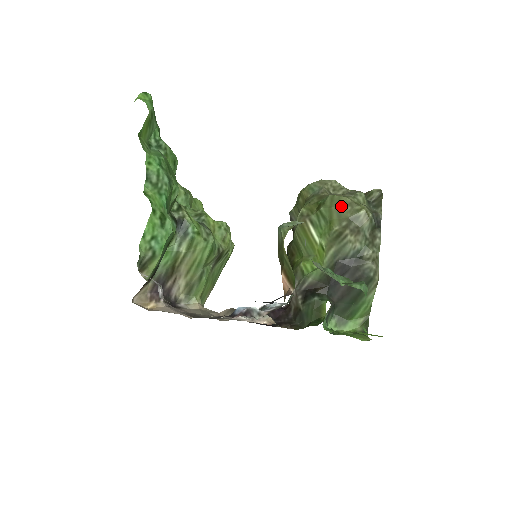
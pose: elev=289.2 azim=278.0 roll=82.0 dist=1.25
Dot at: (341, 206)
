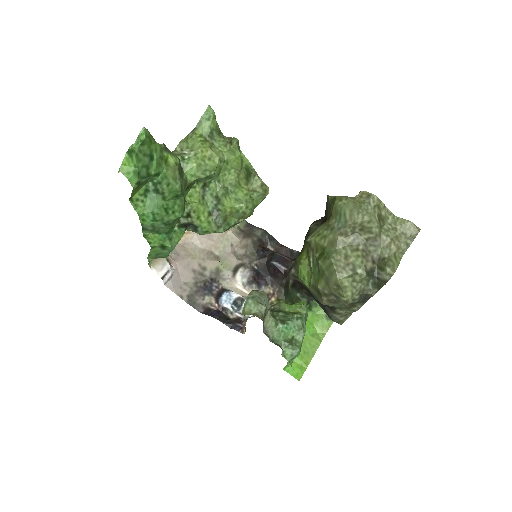
Dot at: (331, 280)
